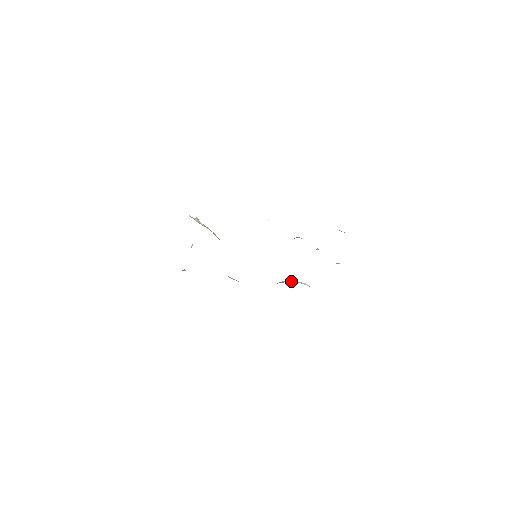
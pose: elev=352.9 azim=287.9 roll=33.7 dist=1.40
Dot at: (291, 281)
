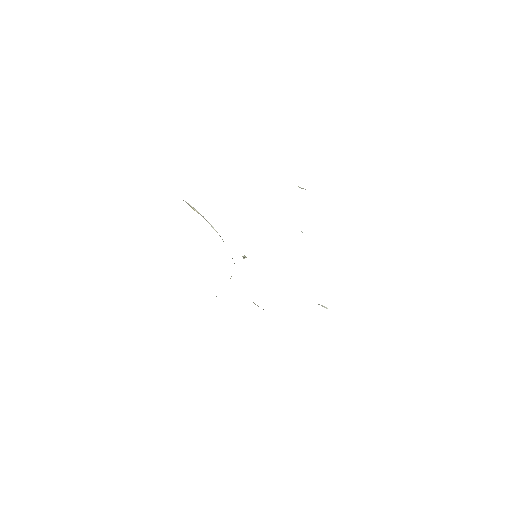
Dot at: occluded
